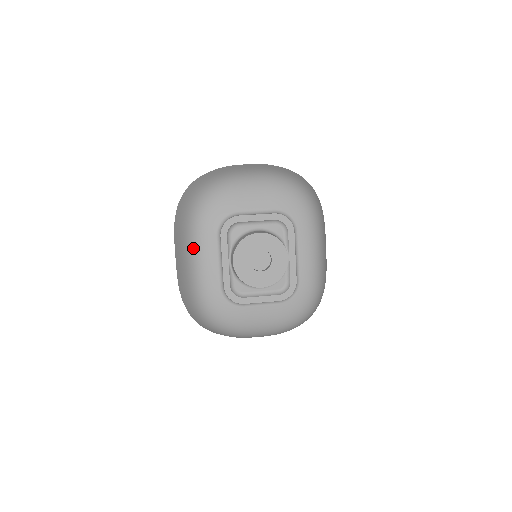
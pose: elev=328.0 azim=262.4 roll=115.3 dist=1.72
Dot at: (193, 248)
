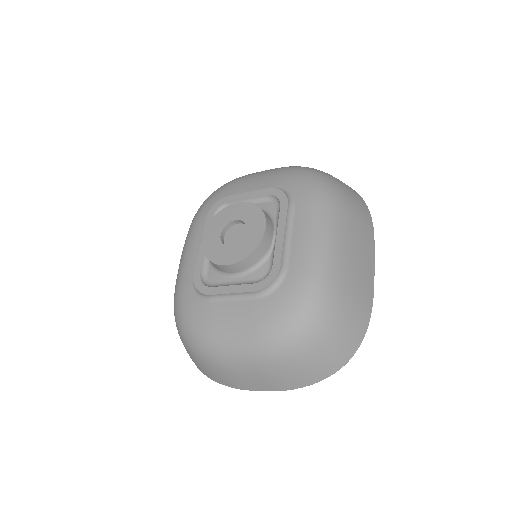
Dot at: (185, 242)
